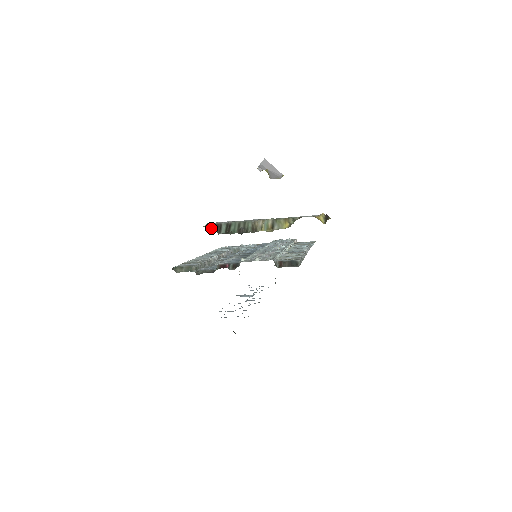
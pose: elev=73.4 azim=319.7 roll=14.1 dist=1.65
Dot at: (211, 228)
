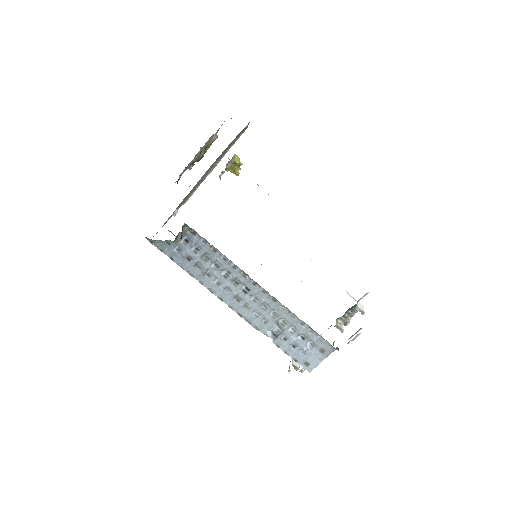
Dot at: occluded
